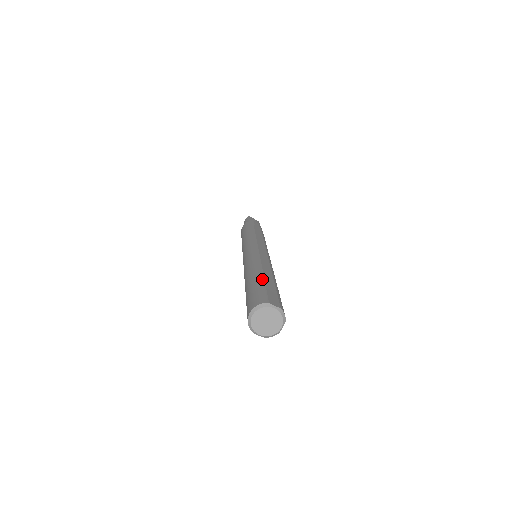
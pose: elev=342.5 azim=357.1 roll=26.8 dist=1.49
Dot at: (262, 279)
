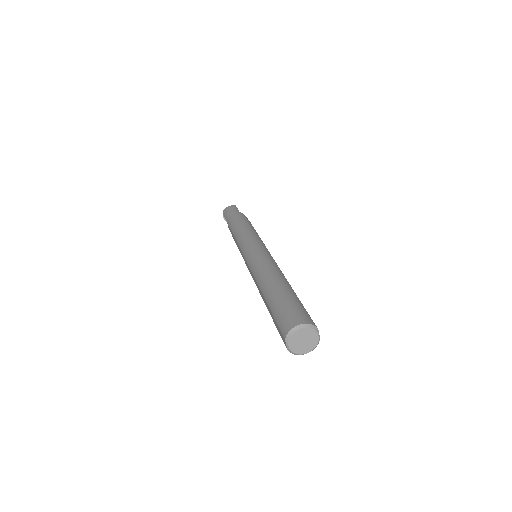
Dot at: occluded
